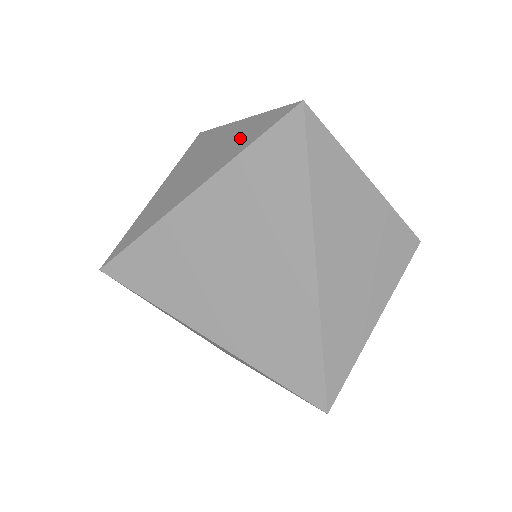
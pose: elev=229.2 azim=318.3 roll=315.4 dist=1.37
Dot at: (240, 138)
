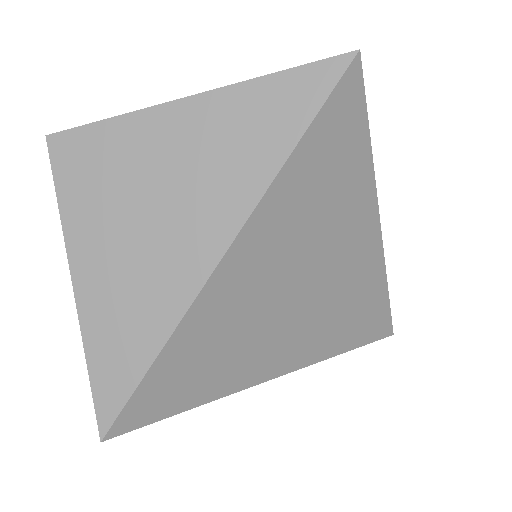
Dot at: (245, 134)
